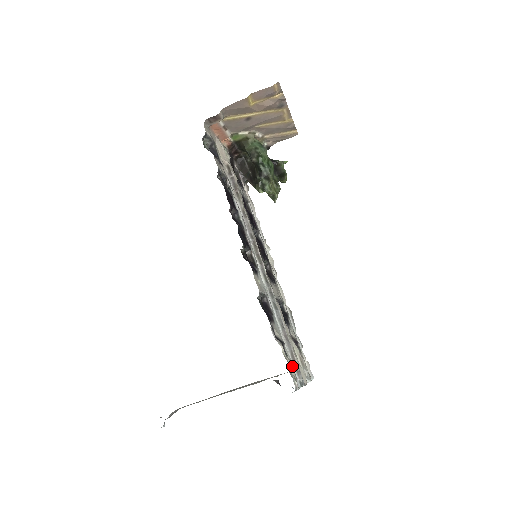
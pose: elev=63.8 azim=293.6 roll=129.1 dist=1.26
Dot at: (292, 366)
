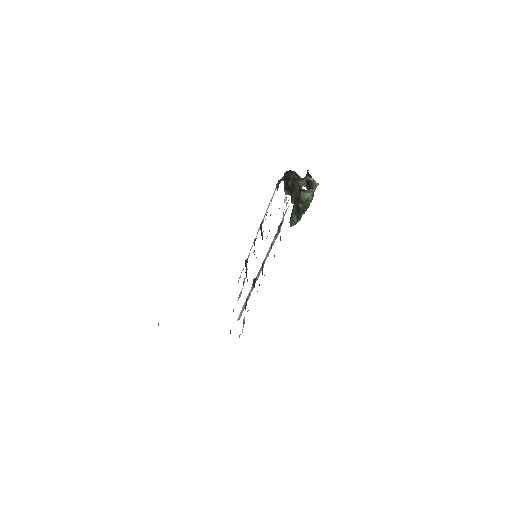
Dot at: occluded
